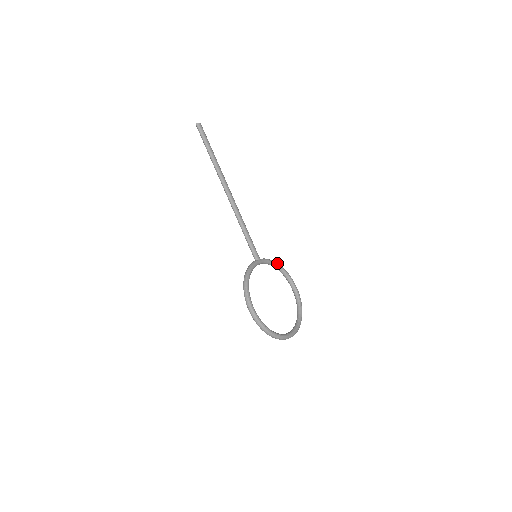
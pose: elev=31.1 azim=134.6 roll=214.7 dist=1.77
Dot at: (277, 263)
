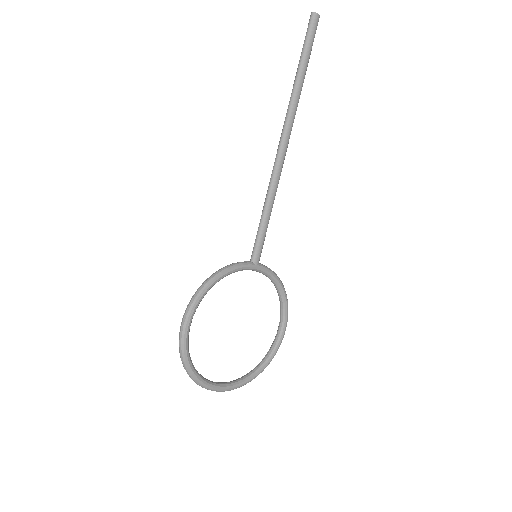
Dot at: (281, 283)
